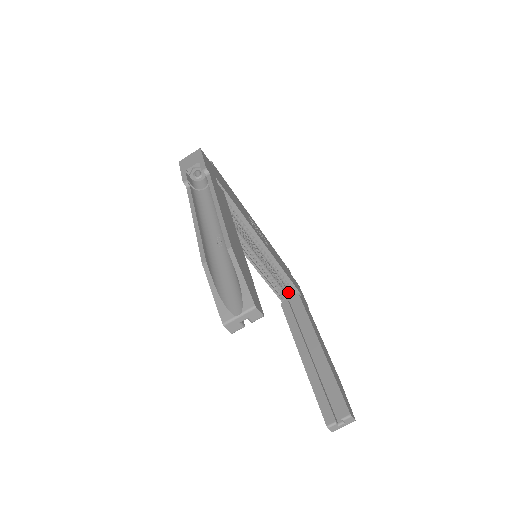
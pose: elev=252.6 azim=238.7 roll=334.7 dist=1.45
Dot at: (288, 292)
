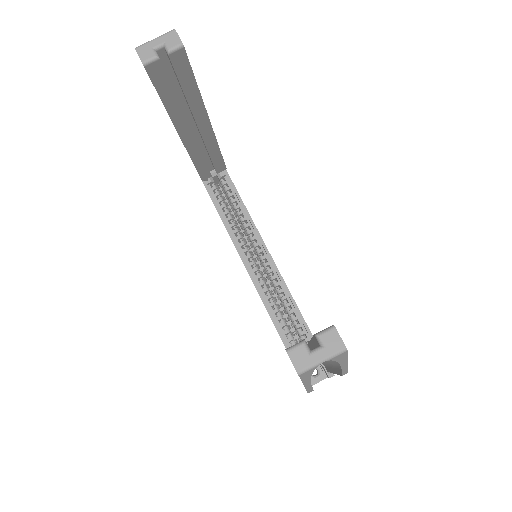
Dot at: occluded
